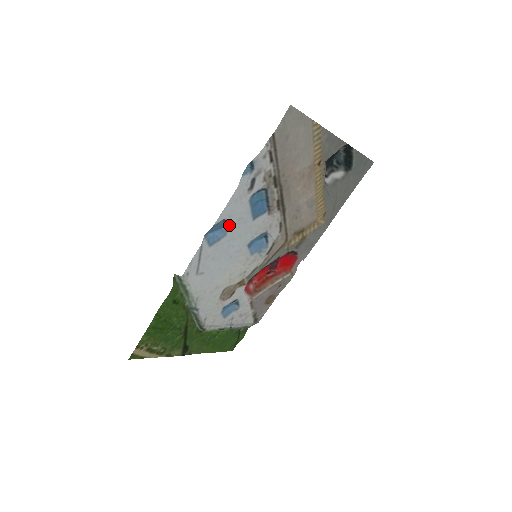
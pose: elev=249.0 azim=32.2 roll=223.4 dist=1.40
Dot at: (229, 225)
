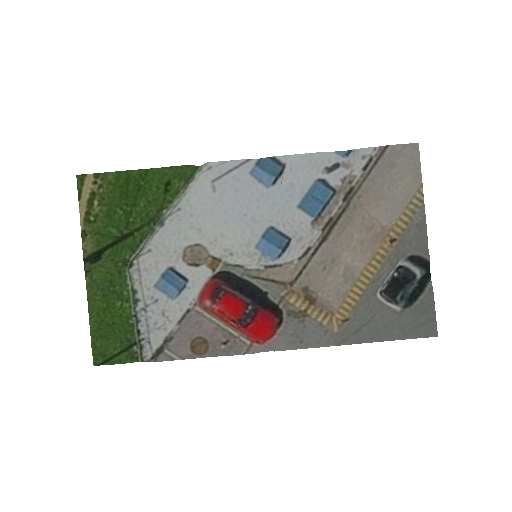
Dot at: (280, 180)
